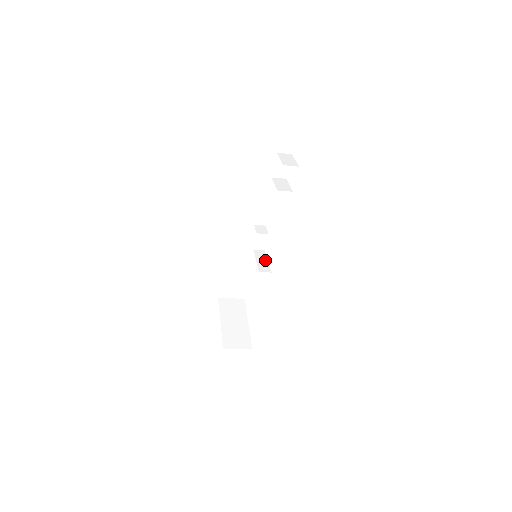
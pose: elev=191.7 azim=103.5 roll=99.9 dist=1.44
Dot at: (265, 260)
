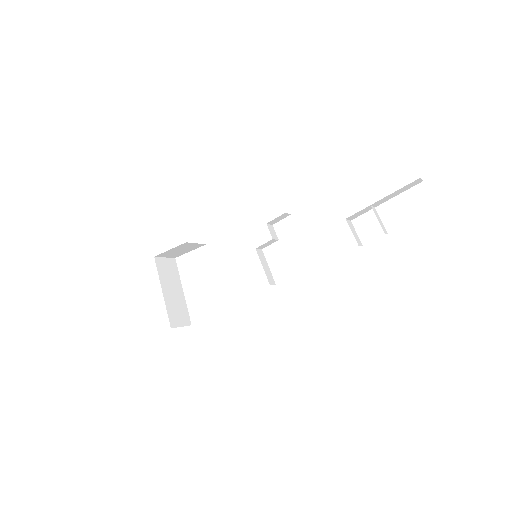
Dot at: (267, 266)
